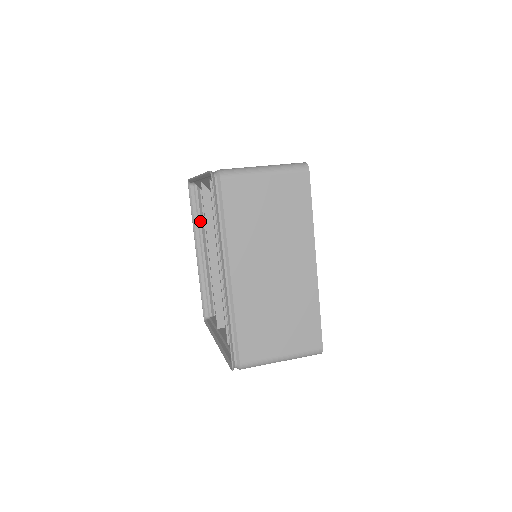
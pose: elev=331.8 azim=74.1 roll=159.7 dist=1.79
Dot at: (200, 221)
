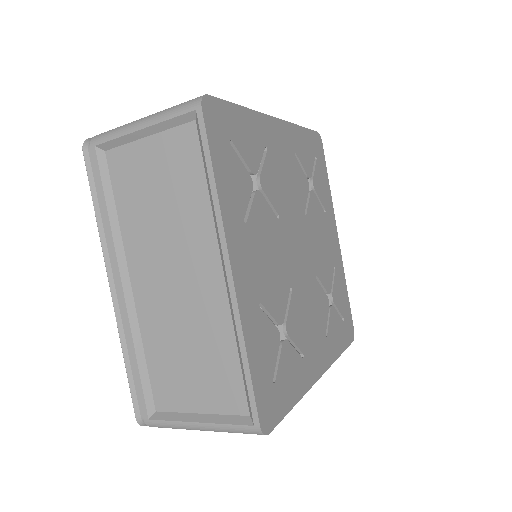
Dot at: occluded
